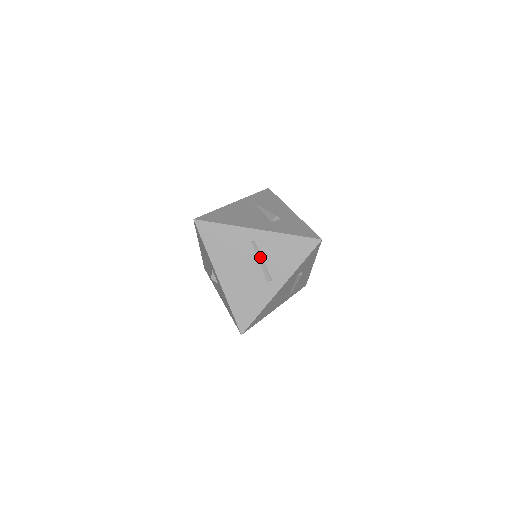
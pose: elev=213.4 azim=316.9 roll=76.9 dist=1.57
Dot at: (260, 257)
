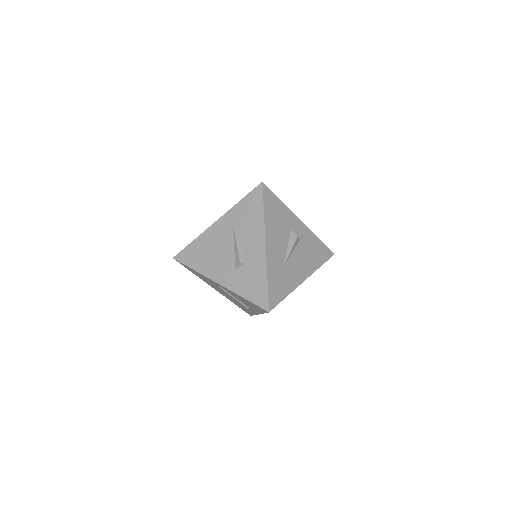
Dot at: occluded
